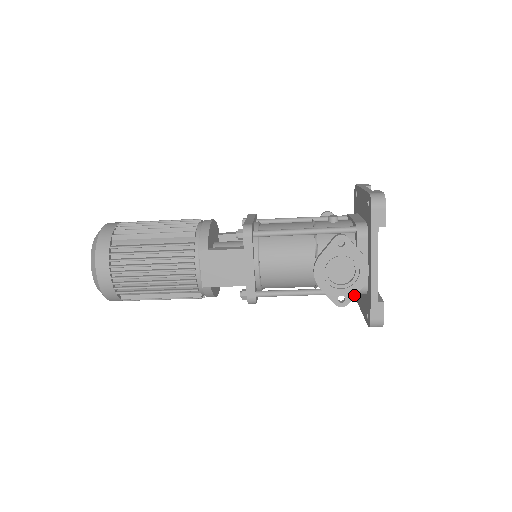
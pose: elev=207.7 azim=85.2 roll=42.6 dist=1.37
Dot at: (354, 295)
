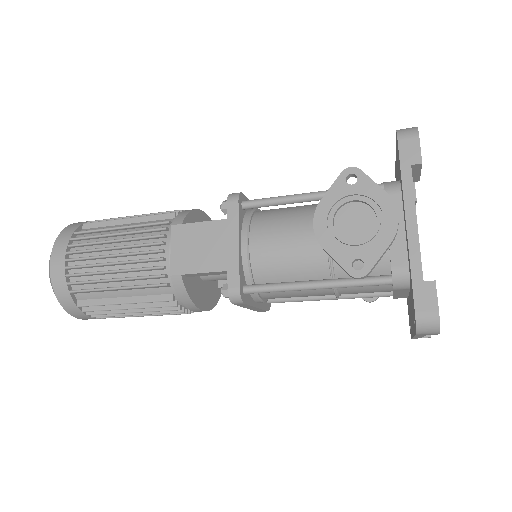
Dot at: (378, 257)
